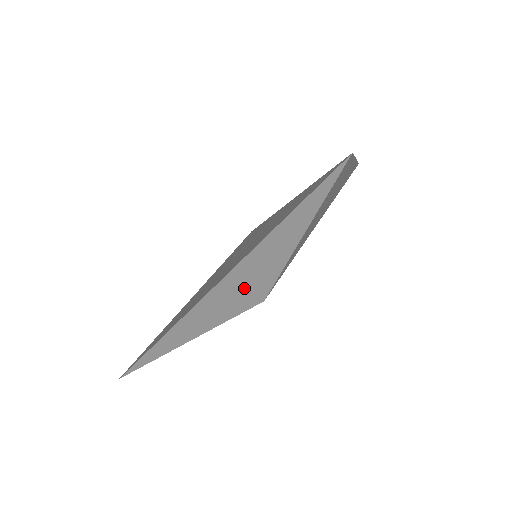
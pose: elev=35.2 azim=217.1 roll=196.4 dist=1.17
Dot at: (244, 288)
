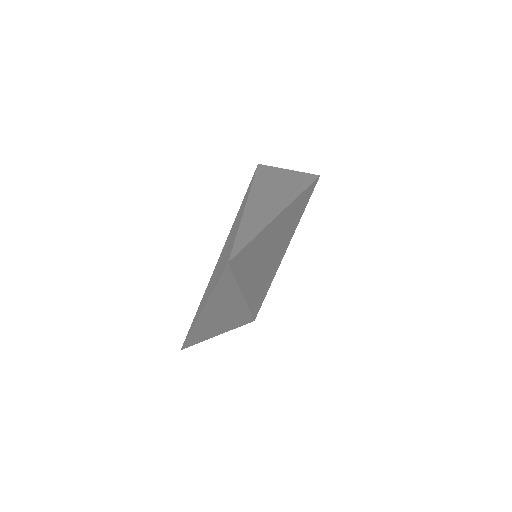
Dot at: (222, 263)
